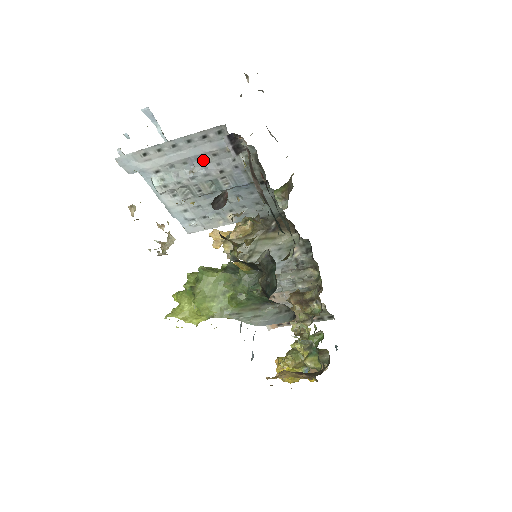
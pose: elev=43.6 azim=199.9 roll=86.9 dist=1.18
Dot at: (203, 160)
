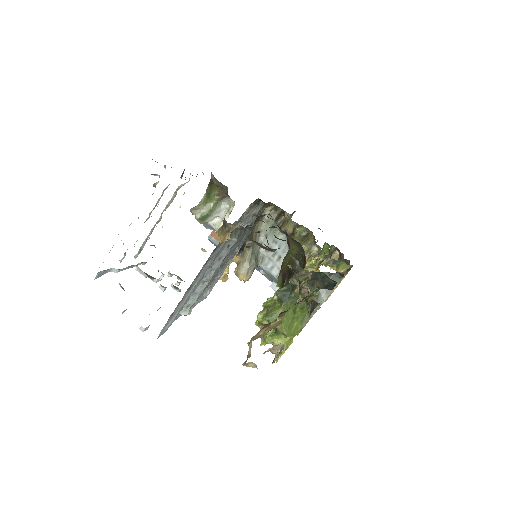
Dot at: (208, 269)
